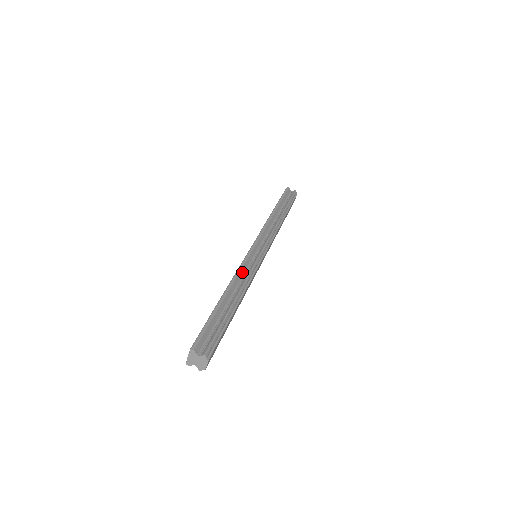
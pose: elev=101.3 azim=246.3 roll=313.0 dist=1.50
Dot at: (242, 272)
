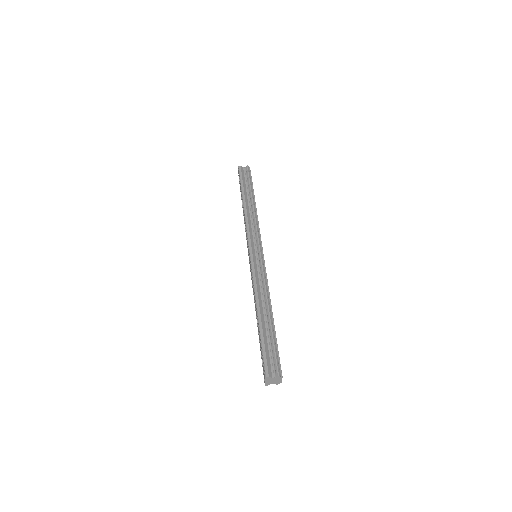
Dot at: (257, 282)
